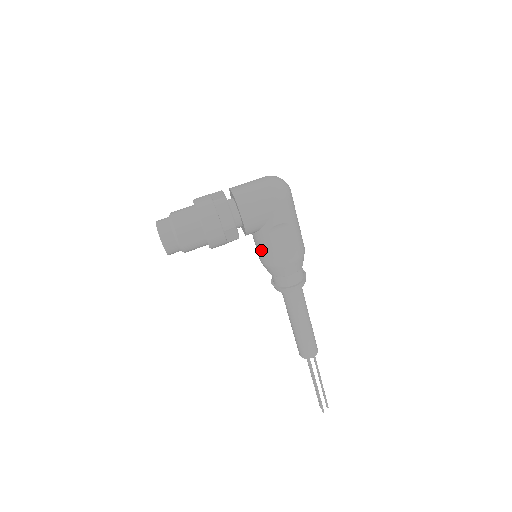
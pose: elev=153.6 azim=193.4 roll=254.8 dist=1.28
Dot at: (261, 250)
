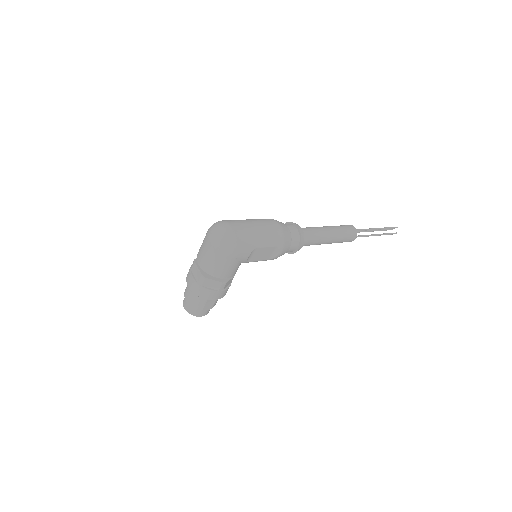
Dot at: occluded
